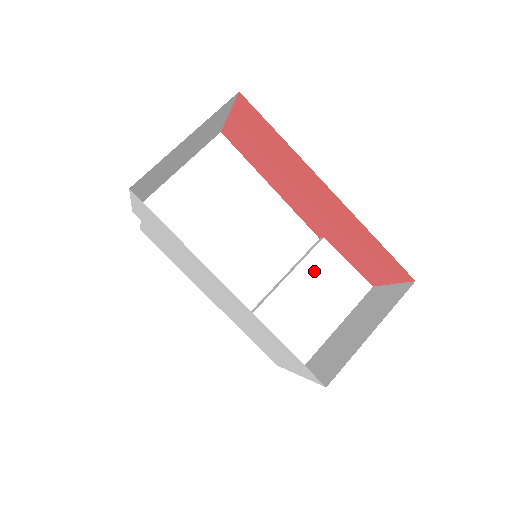
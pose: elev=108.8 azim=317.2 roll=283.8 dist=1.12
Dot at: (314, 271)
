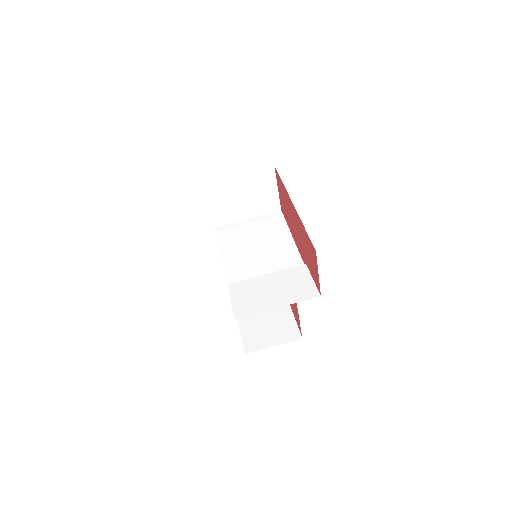
Dot at: (287, 276)
